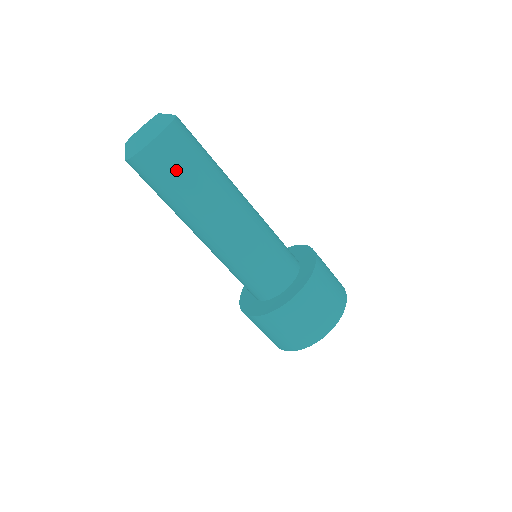
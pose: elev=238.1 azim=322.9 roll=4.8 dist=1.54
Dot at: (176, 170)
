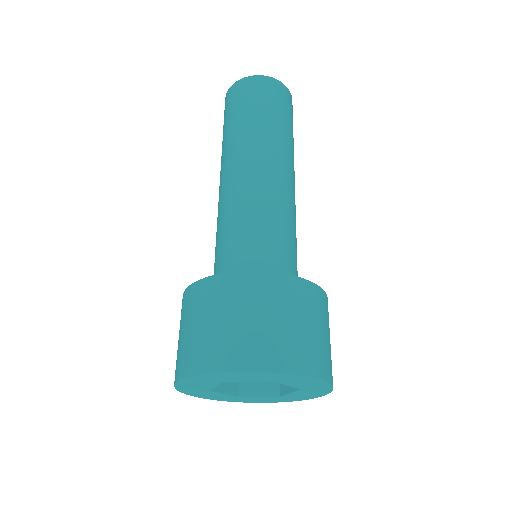
Dot at: (261, 102)
